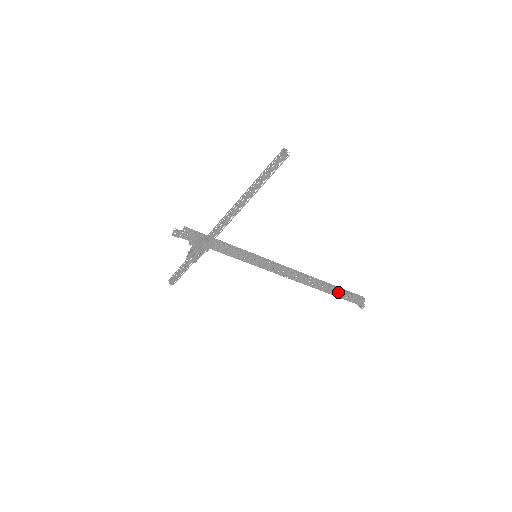
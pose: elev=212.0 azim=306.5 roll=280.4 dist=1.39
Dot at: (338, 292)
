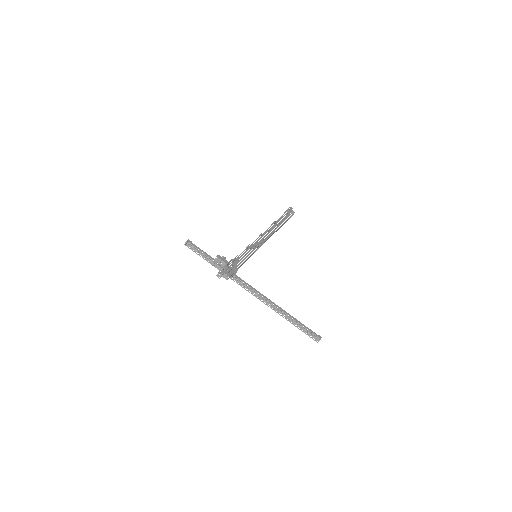
Dot at: occluded
